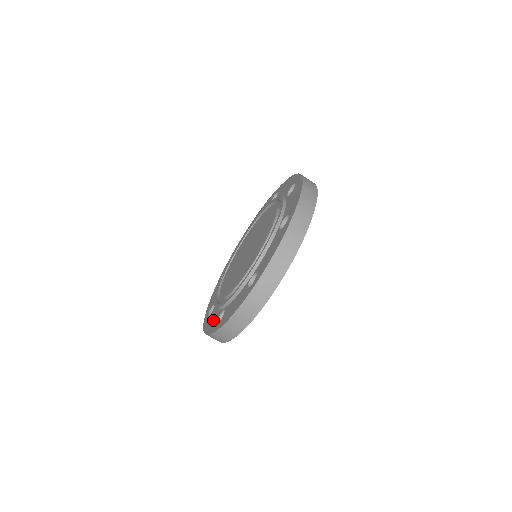
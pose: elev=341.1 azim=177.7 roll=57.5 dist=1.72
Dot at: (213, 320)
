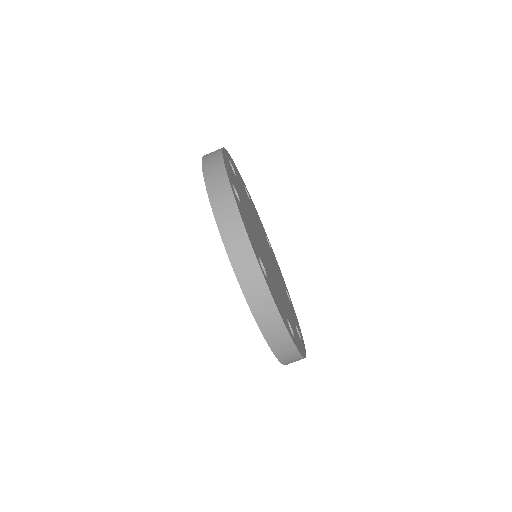
Dot at: occluded
